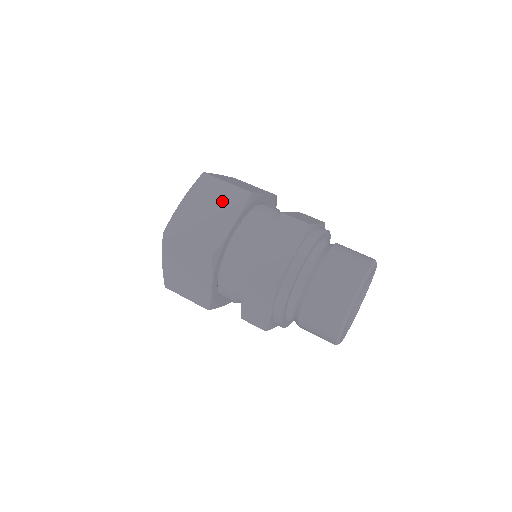
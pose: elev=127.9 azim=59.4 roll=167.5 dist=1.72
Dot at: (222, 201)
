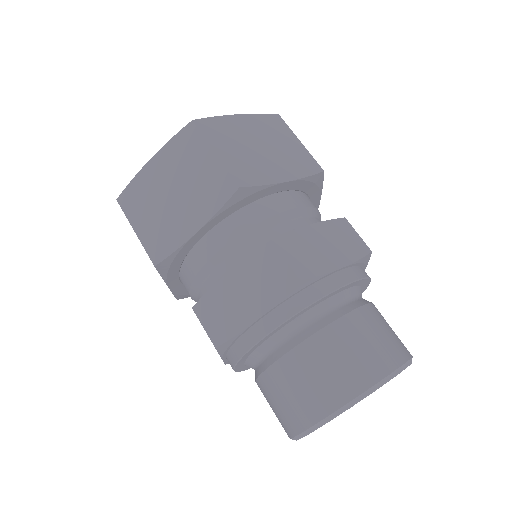
Dot at: (197, 184)
